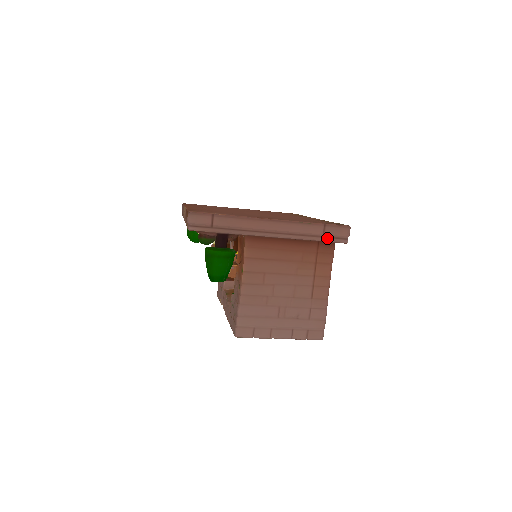
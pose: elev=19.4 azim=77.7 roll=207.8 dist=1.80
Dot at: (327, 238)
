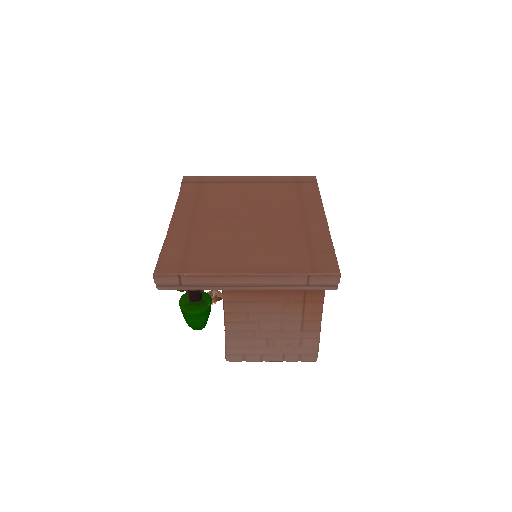
Dot at: (312, 287)
